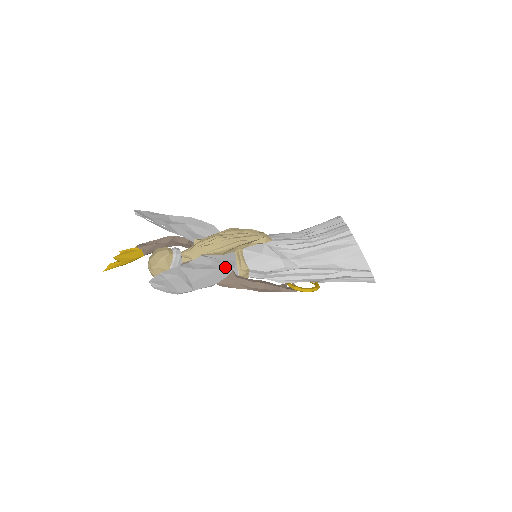
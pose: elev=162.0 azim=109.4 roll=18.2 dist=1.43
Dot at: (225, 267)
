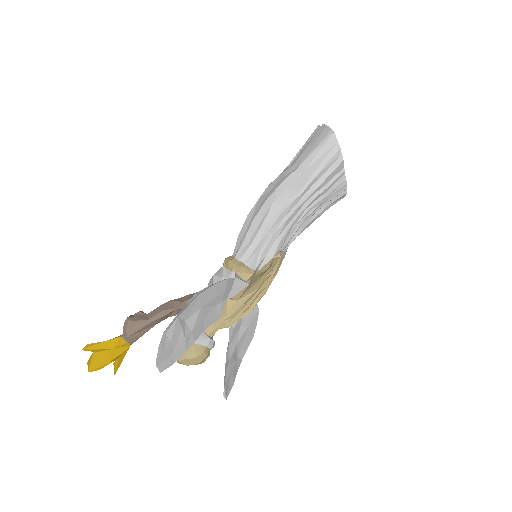
Dot at: (253, 318)
